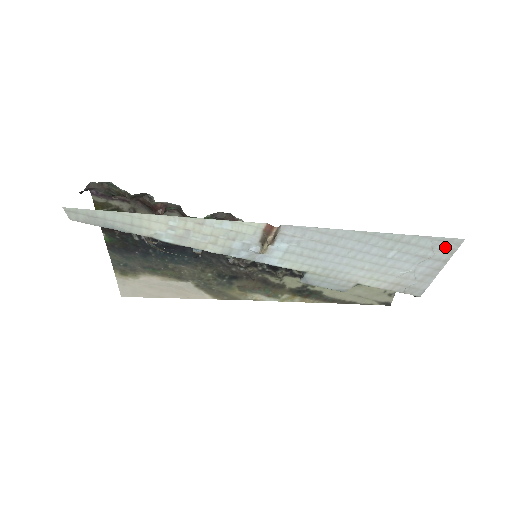
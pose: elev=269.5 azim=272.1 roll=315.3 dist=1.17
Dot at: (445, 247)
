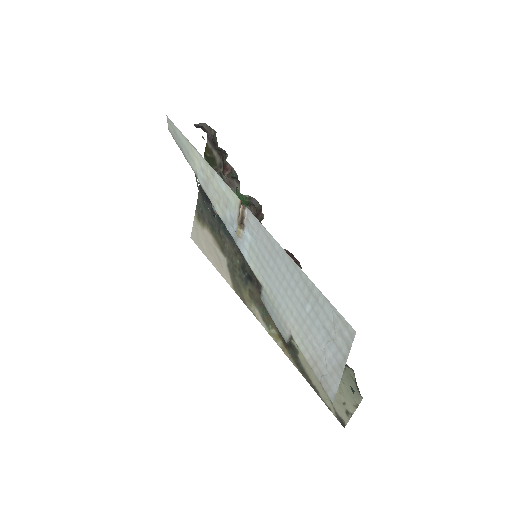
Dot at: (343, 332)
